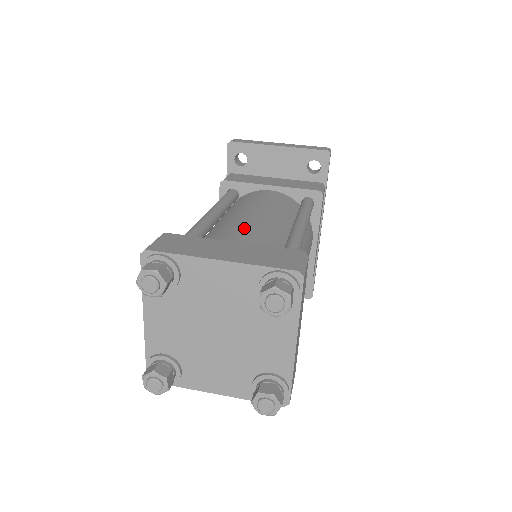
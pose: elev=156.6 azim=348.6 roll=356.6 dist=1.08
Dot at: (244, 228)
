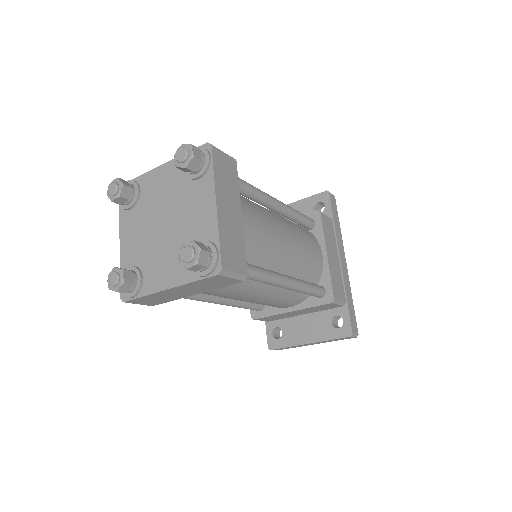
Dot at: occluded
